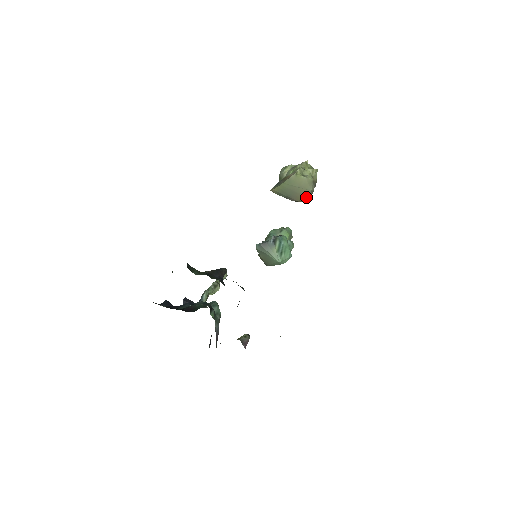
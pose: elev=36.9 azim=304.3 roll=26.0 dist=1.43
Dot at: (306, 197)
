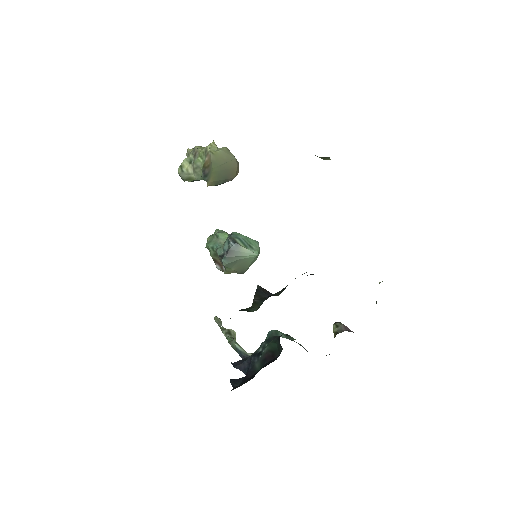
Dot at: (237, 168)
